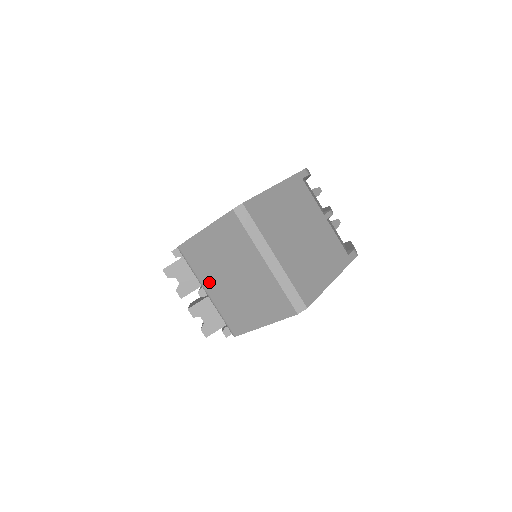
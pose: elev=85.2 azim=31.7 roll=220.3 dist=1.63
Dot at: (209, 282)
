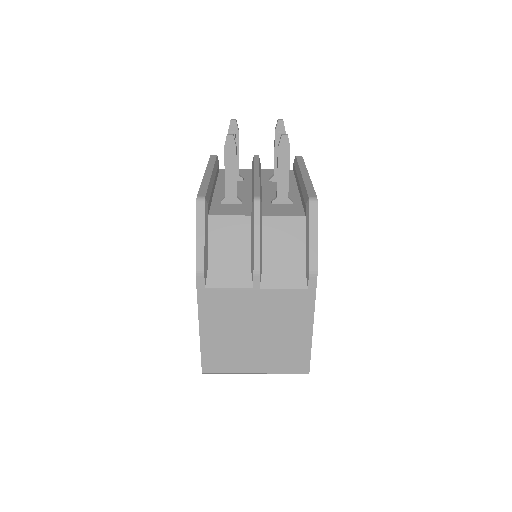
Dot at: occluded
